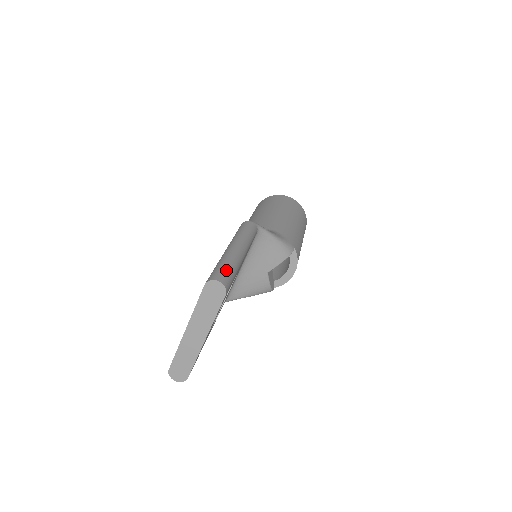
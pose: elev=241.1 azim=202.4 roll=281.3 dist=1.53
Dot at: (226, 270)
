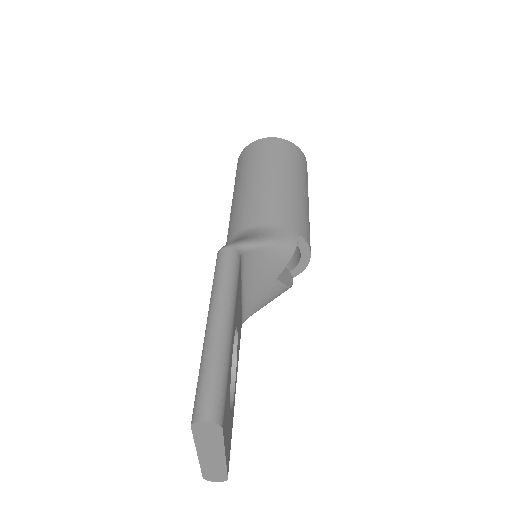
Dot at: (211, 387)
